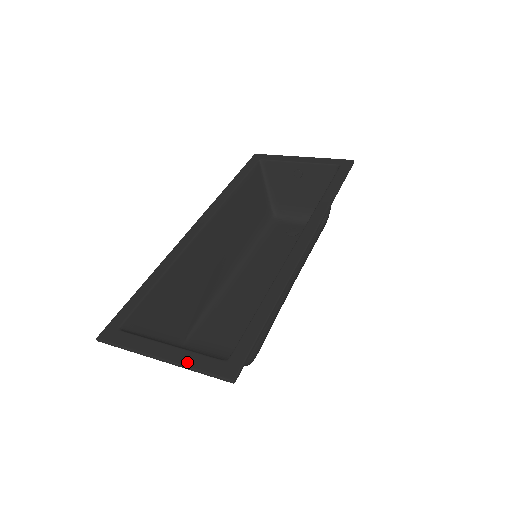
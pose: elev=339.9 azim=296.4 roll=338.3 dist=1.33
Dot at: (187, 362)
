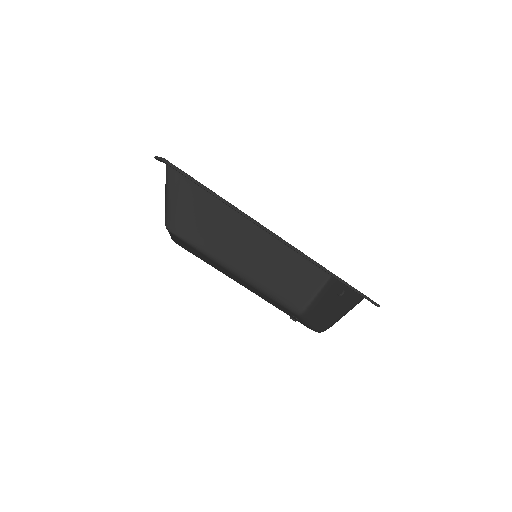
Dot at: occluded
